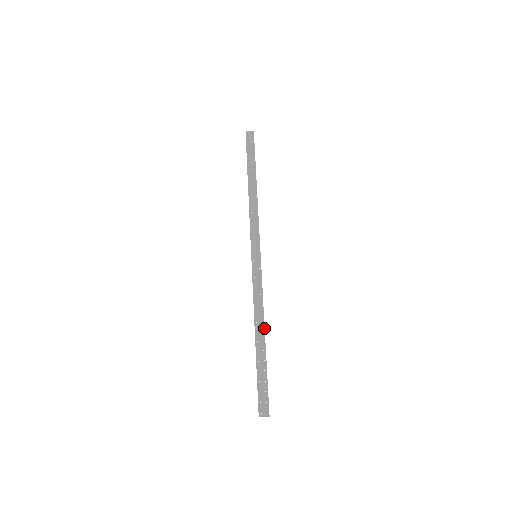
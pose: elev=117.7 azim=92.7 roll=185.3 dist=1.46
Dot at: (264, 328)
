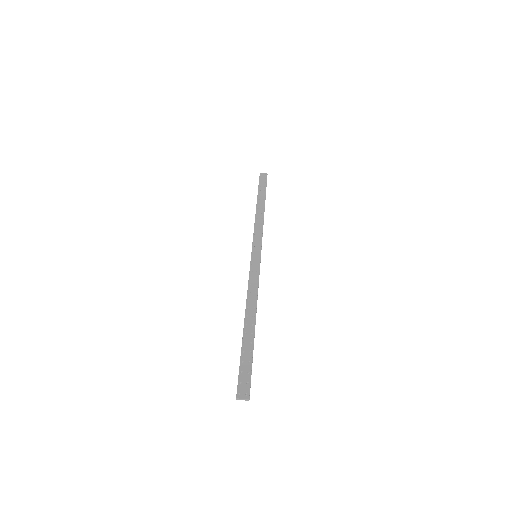
Dot at: (255, 314)
